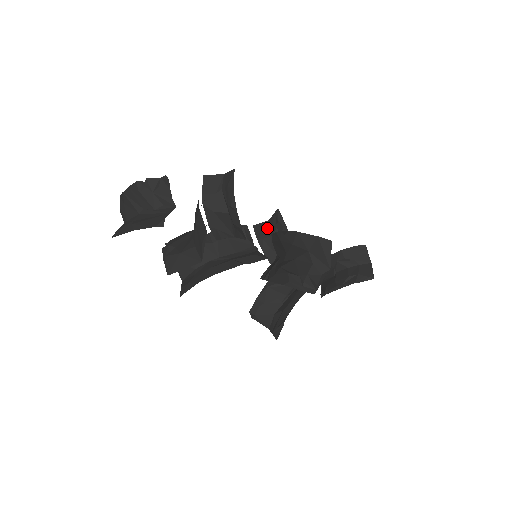
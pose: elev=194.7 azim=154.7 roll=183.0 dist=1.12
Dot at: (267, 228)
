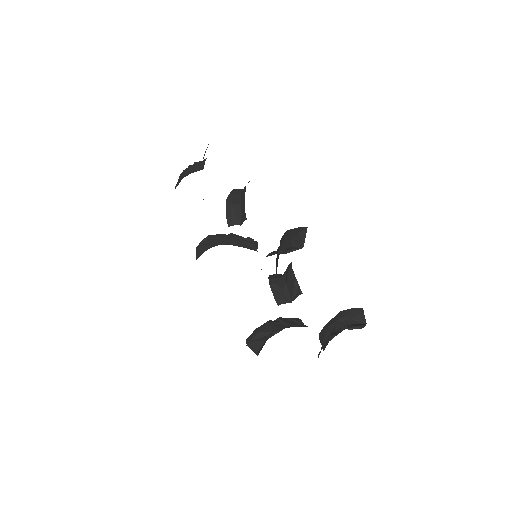
Dot at: (279, 276)
